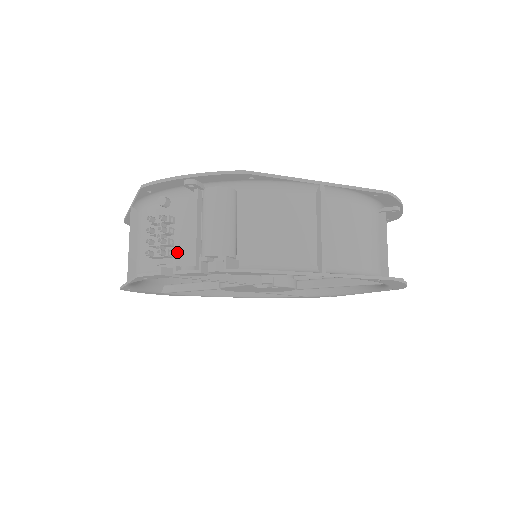
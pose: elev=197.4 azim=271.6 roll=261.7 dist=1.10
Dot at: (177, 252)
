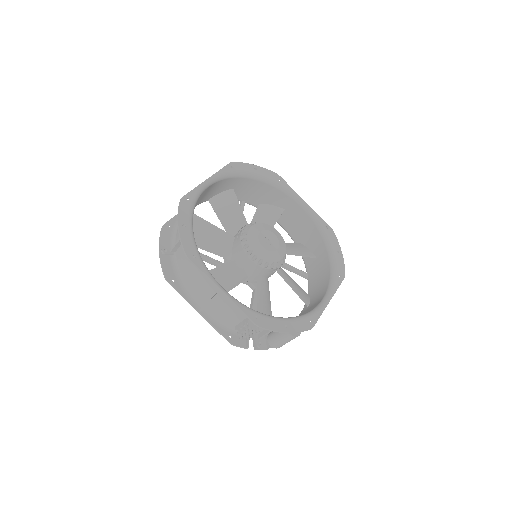
Dot at: occluded
